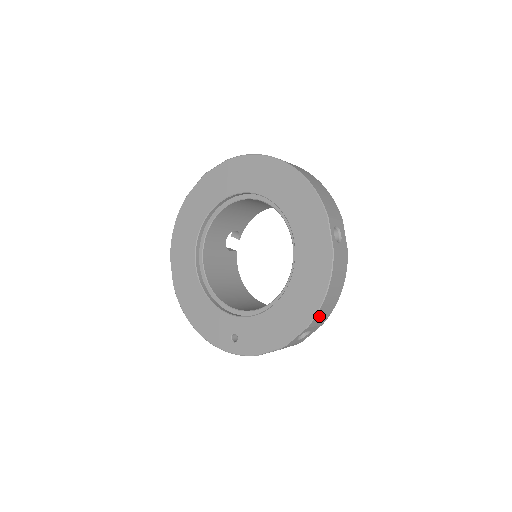
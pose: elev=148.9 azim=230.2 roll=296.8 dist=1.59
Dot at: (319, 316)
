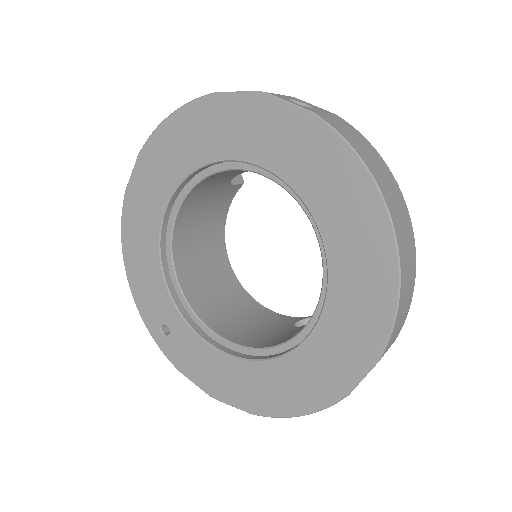
Dot at: occluded
